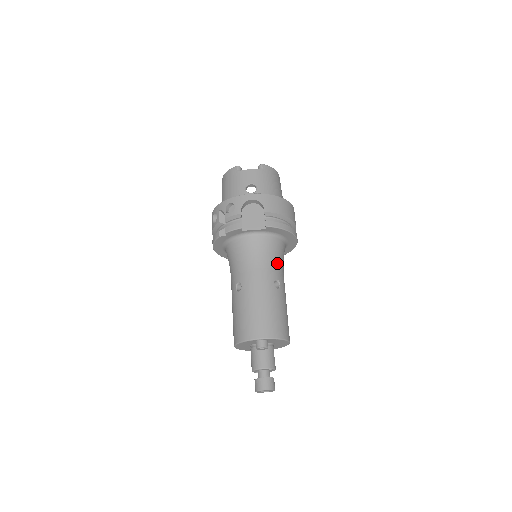
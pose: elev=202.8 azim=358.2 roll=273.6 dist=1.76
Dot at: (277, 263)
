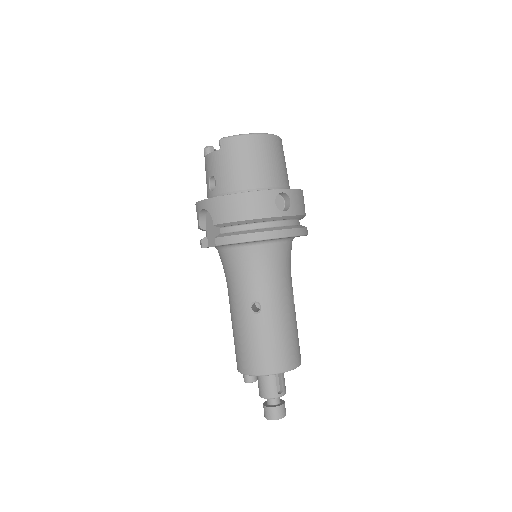
Dot at: (255, 279)
